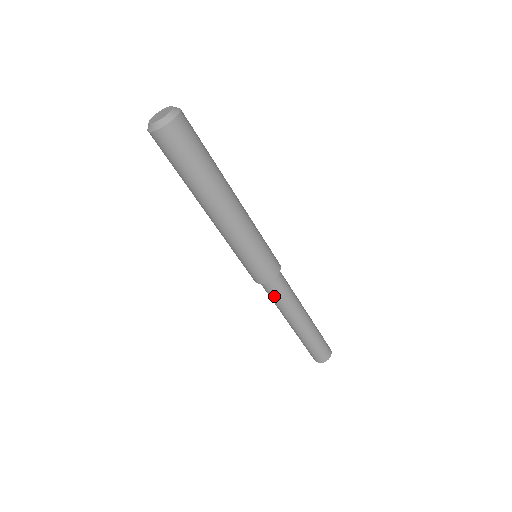
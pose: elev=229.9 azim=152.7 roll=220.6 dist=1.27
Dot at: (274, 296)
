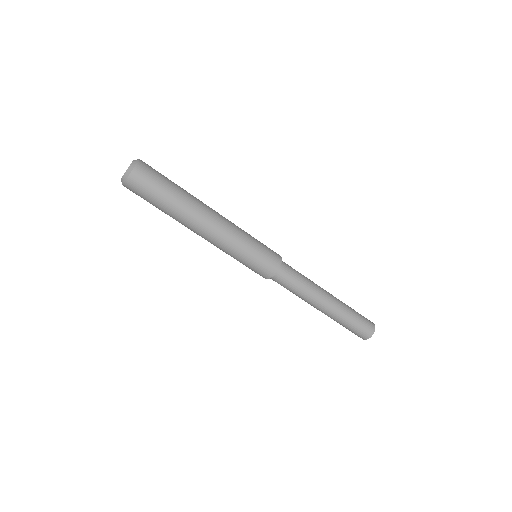
Dot at: (292, 281)
